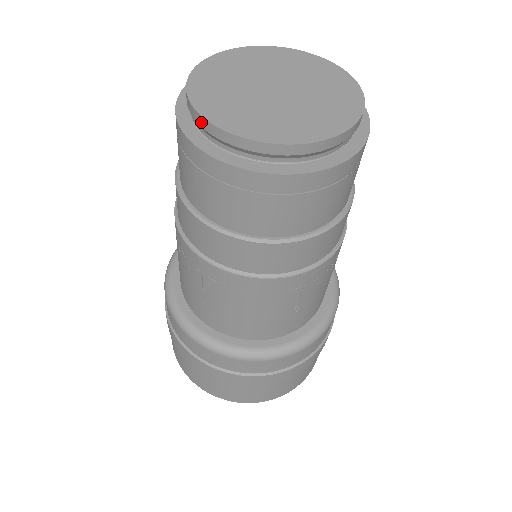
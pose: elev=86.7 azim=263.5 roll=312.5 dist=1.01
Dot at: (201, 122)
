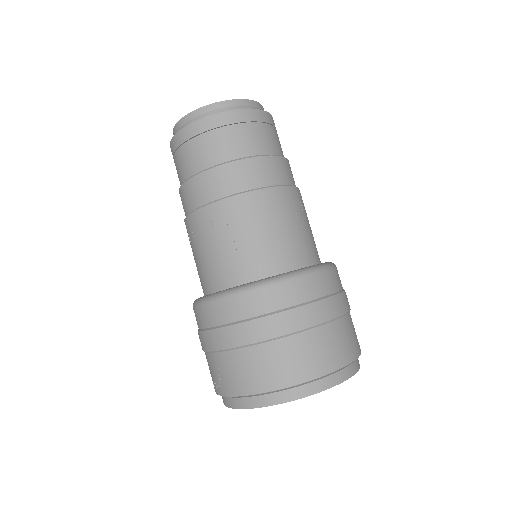
Dot at: (191, 116)
